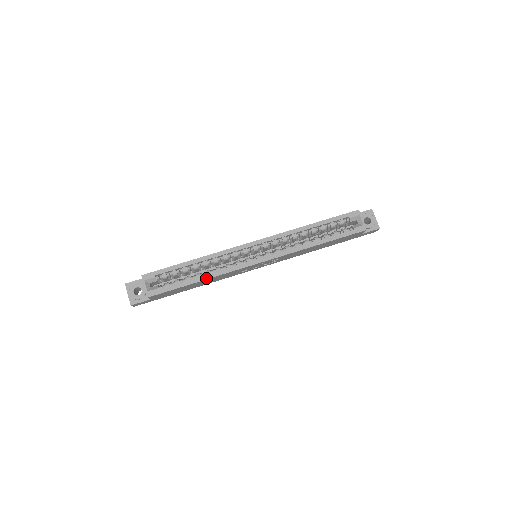
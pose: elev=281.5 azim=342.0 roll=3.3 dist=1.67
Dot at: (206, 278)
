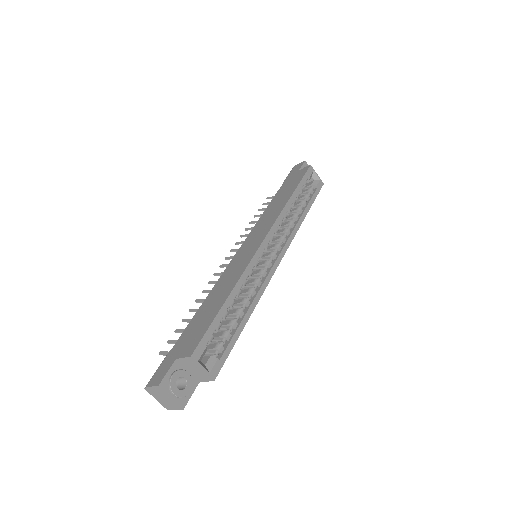
Dot at: (252, 310)
